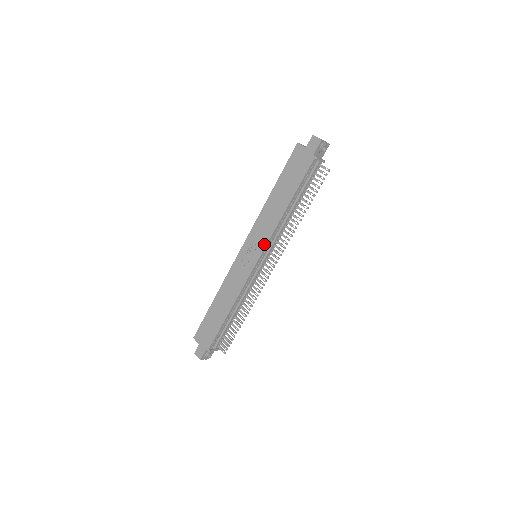
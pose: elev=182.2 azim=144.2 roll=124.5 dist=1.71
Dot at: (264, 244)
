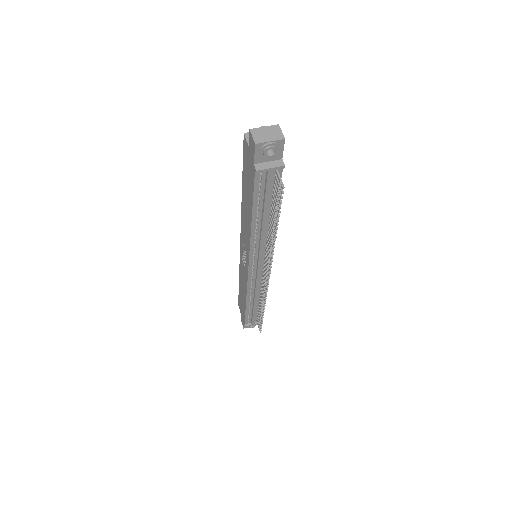
Dot at: (248, 254)
